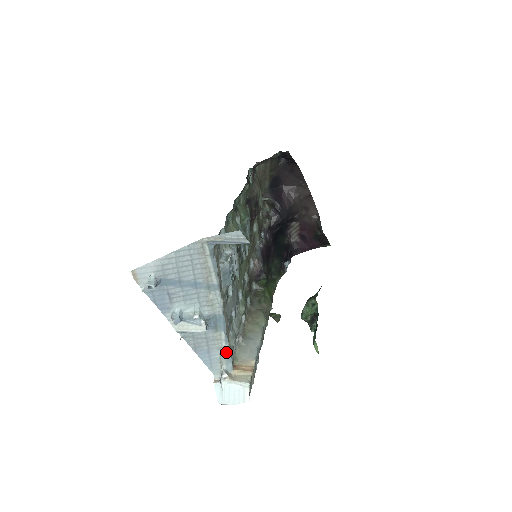
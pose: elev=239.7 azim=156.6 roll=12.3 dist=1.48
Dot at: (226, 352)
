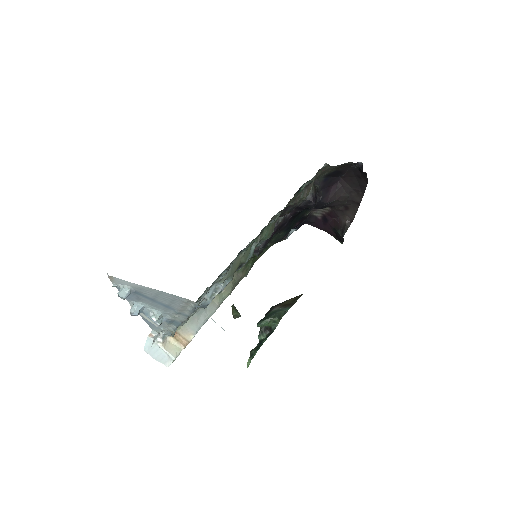
Dot at: (170, 331)
